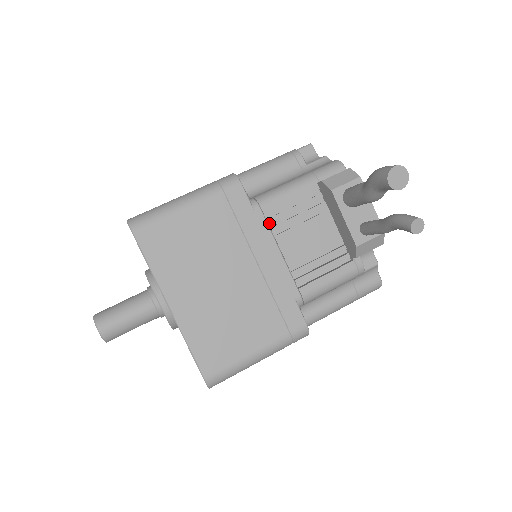
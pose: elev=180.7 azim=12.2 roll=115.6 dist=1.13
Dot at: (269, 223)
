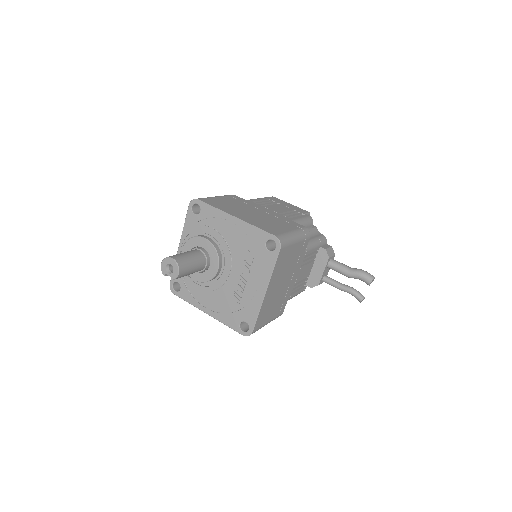
Dot at: occluded
